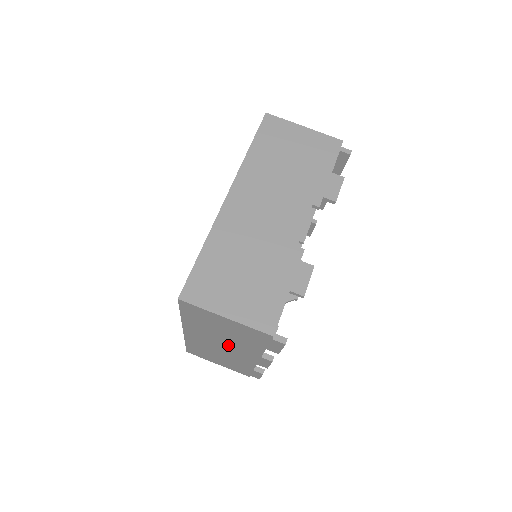
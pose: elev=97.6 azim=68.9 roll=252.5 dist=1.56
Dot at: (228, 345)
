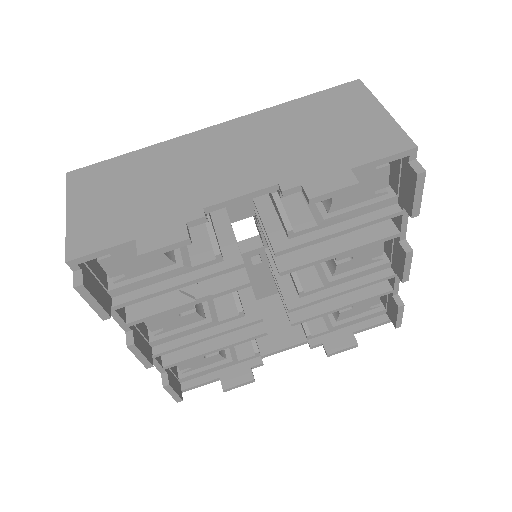
Dot at: occluded
